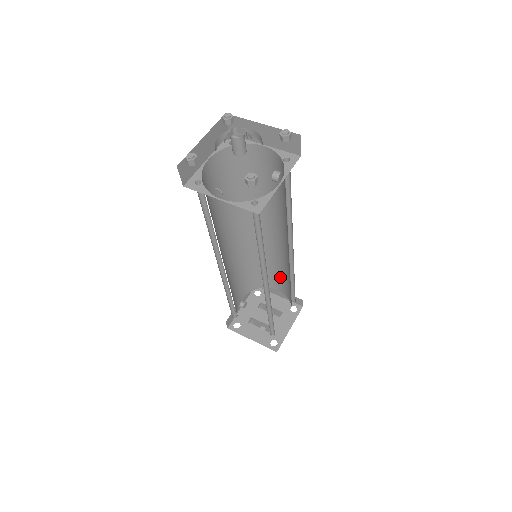
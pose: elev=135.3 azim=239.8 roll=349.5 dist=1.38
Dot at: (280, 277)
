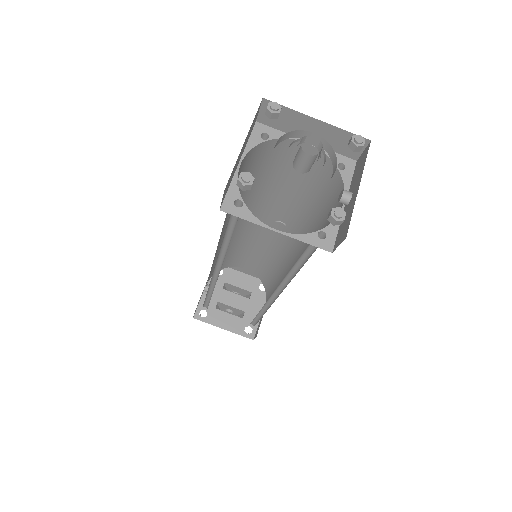
Dot at: (256, 260)
